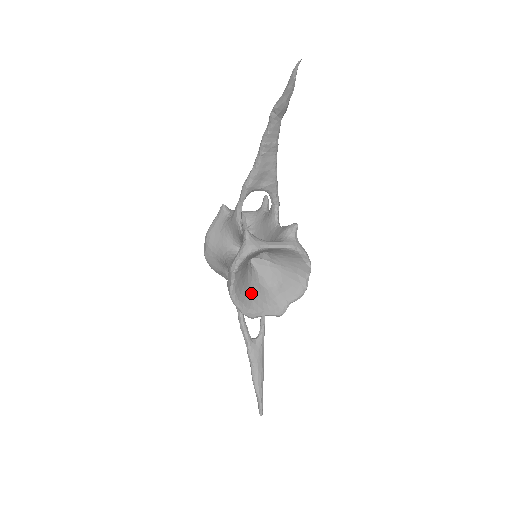
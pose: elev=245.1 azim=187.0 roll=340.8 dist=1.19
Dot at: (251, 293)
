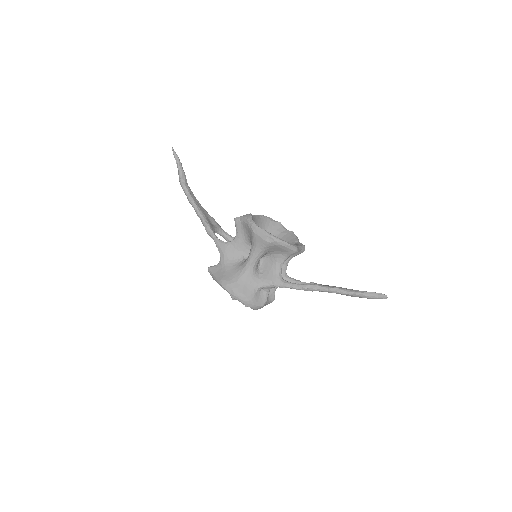
Dot at: occluded
